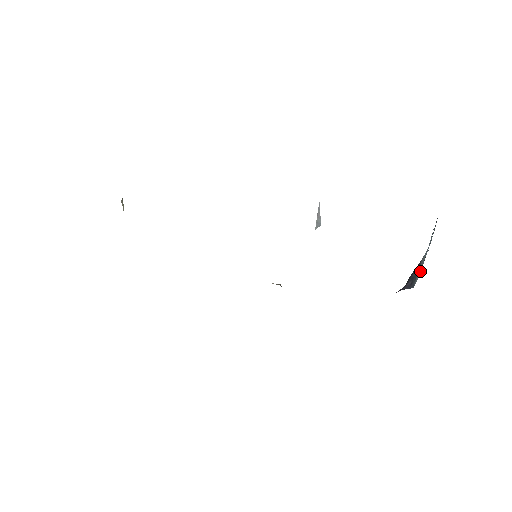
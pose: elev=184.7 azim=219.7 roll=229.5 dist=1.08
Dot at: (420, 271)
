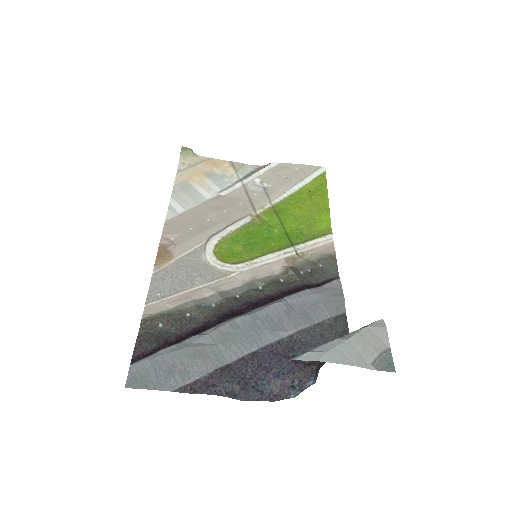
Dot at: occluded
